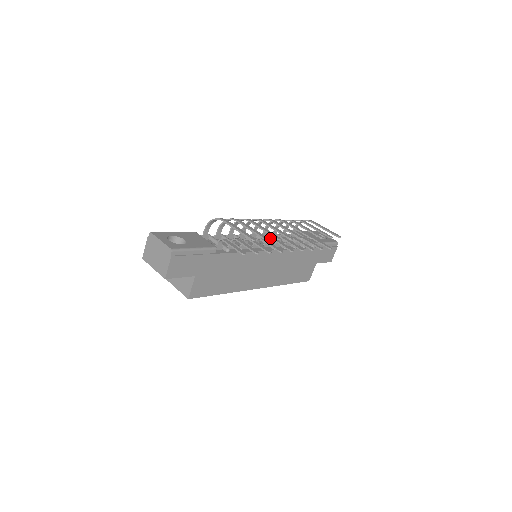
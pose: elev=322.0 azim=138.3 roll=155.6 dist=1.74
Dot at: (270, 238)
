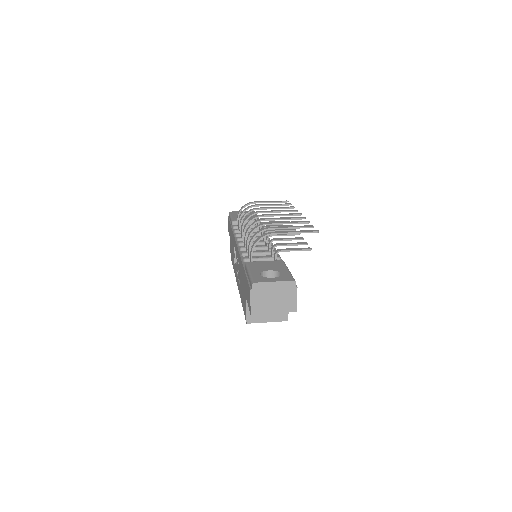
Dot at: occluded
